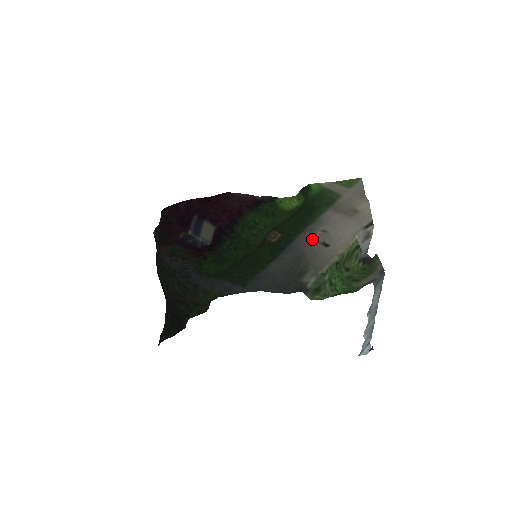
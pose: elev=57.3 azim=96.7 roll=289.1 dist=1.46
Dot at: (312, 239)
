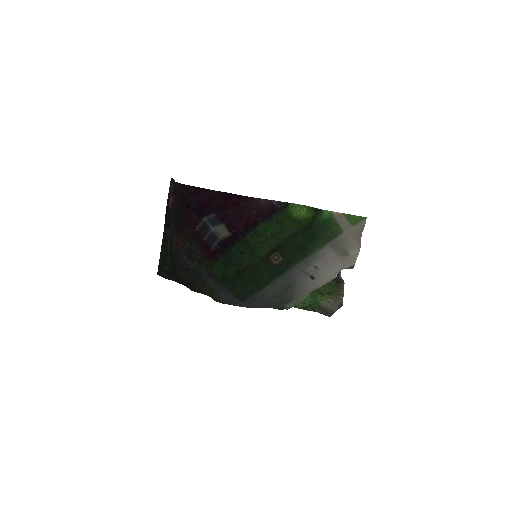
Dot at: (304, 271)
